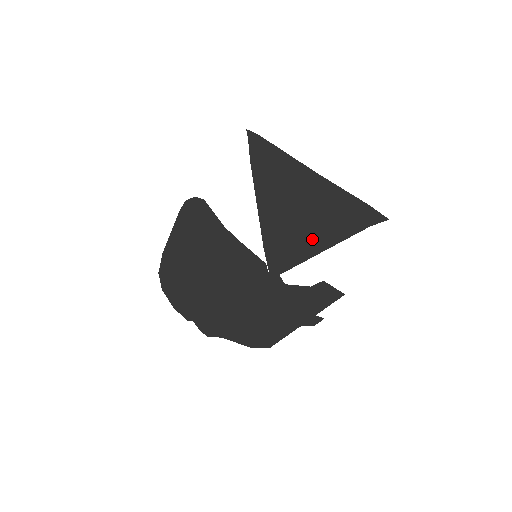
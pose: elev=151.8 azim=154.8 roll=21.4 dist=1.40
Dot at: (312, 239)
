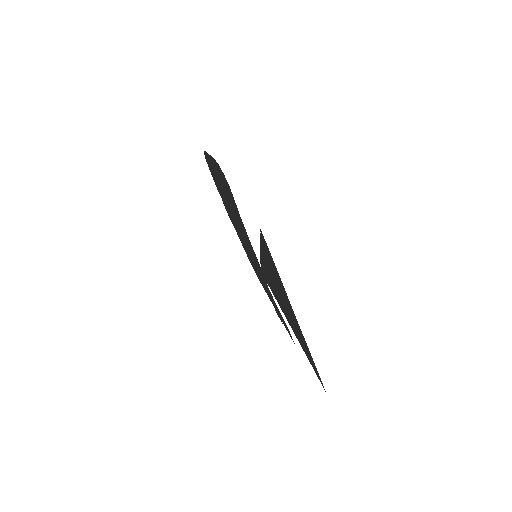
Dot at: (286, 314)
